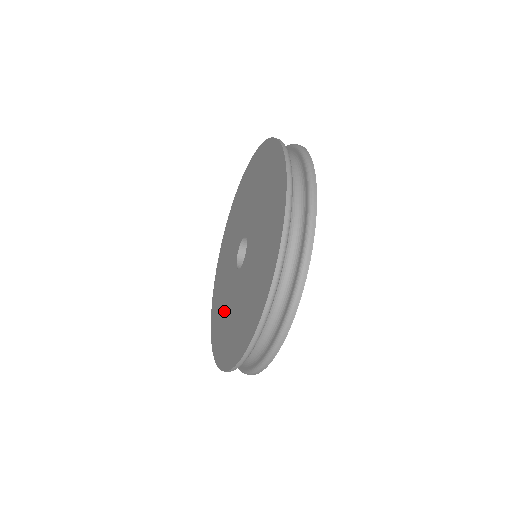
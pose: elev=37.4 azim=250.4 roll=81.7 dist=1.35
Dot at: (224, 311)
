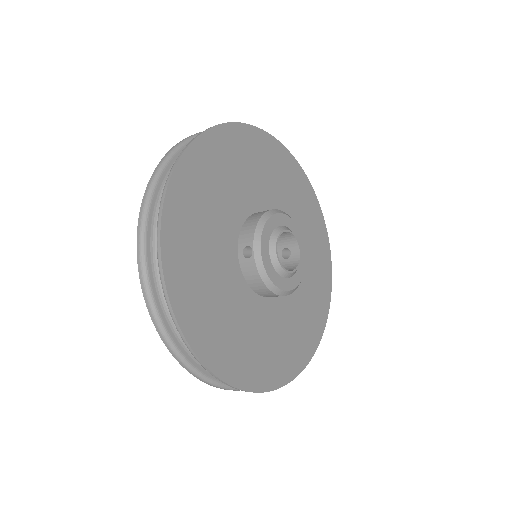
Dot at: occluded
